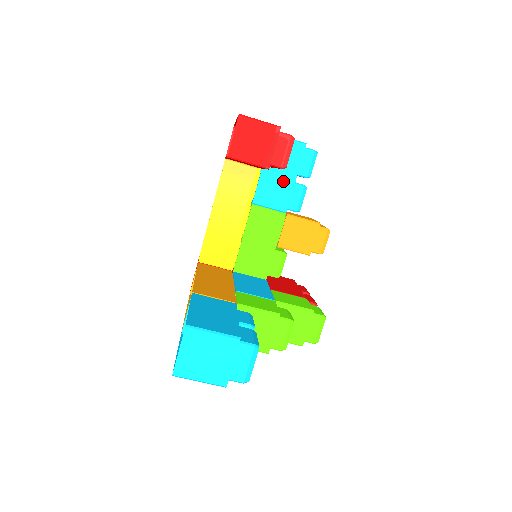
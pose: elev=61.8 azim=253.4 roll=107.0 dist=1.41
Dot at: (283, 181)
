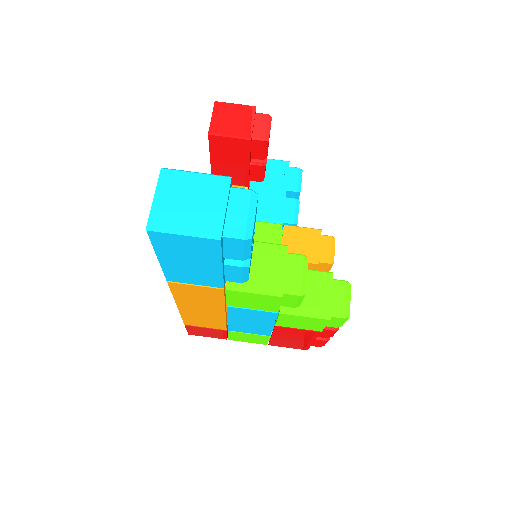
Dot at: (273, 195)
